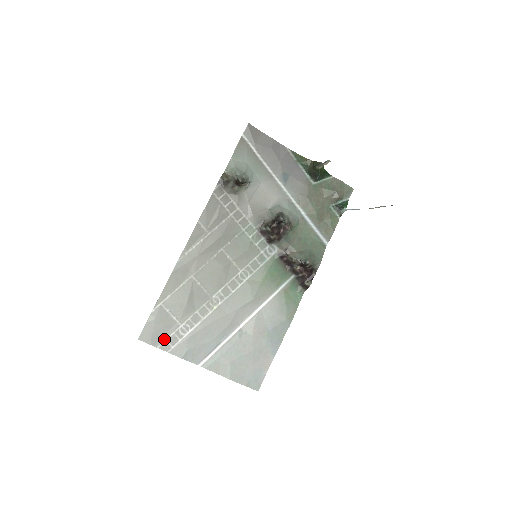
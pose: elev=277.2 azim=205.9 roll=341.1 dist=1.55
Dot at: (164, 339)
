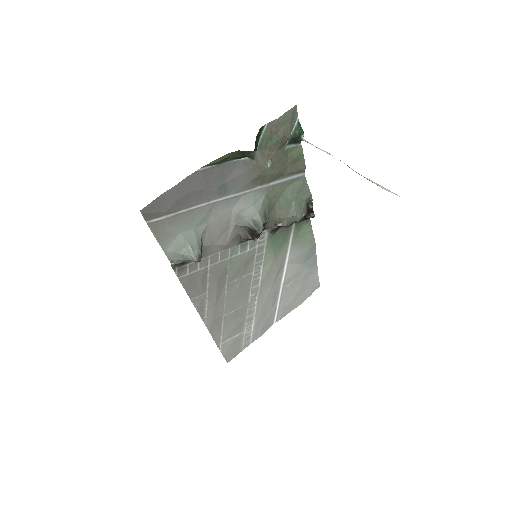
Dot at: (242, 345)
